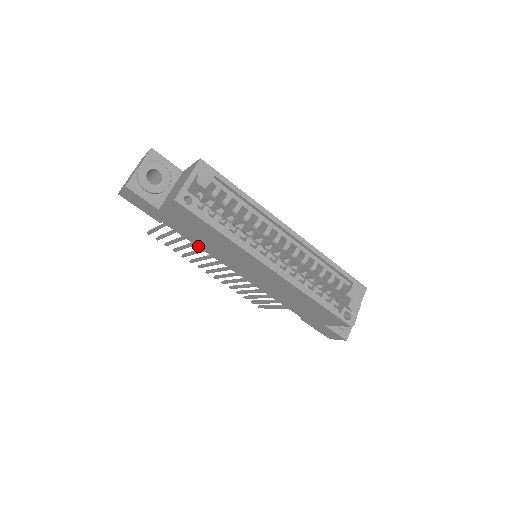
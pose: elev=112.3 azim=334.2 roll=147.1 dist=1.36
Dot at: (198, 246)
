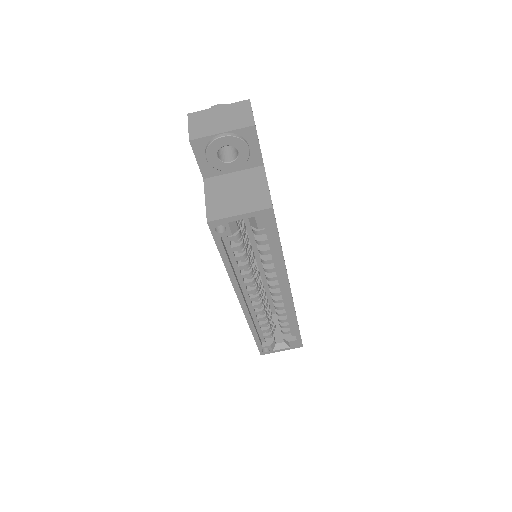
Dot at: occluded
